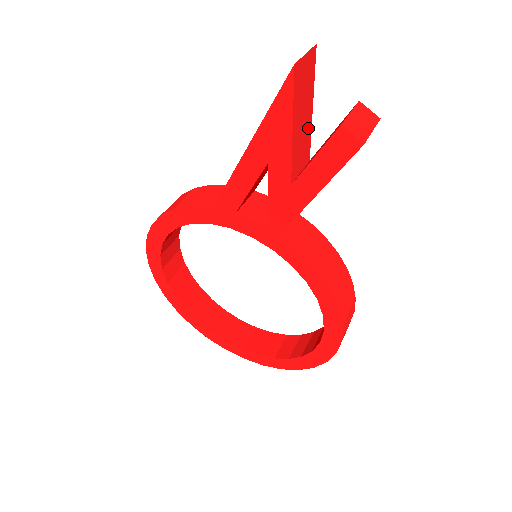
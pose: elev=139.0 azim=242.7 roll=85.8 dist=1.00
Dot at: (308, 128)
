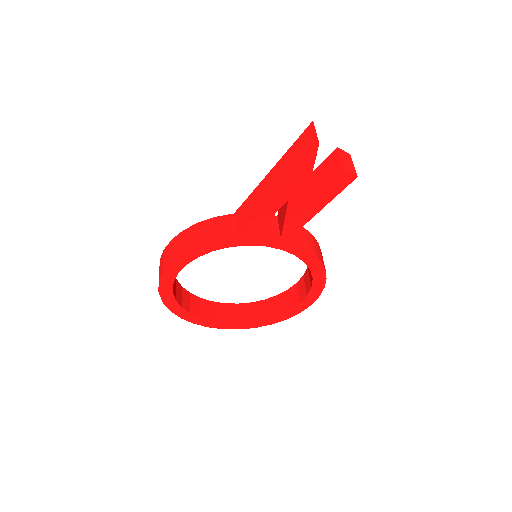
Dot at: occluded
